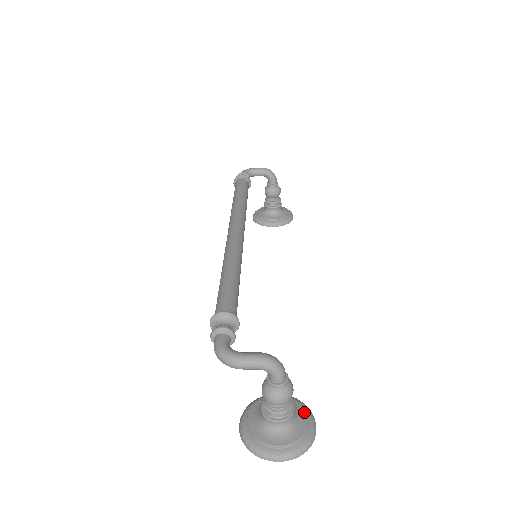
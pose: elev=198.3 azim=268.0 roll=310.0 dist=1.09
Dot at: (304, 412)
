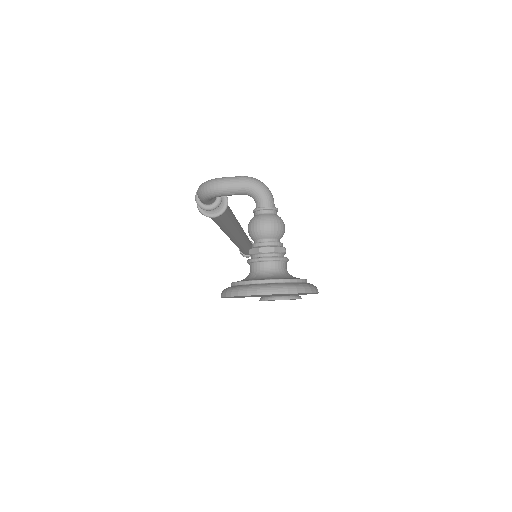
Dot at: occluded
